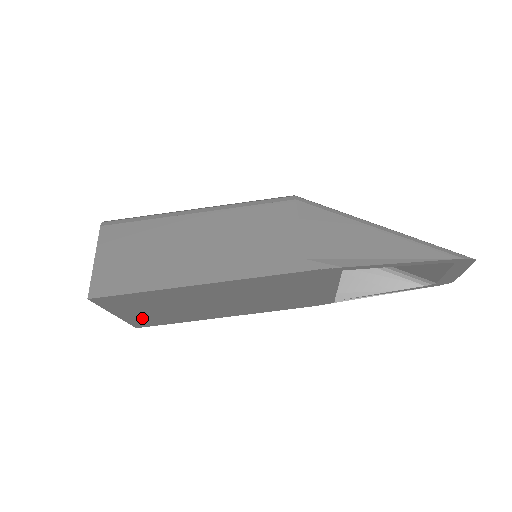
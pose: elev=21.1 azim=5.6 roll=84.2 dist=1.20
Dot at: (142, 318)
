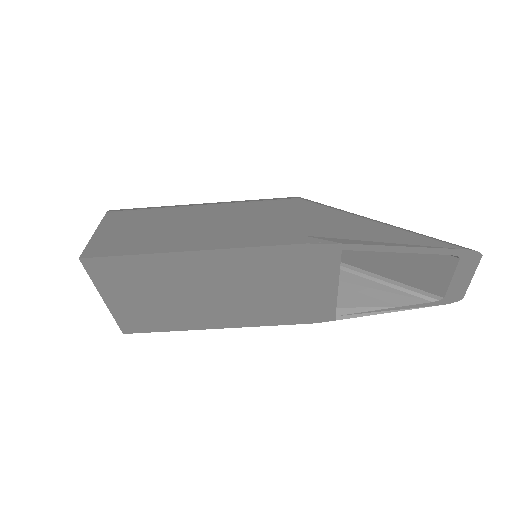
Dot at: (131, 313)
